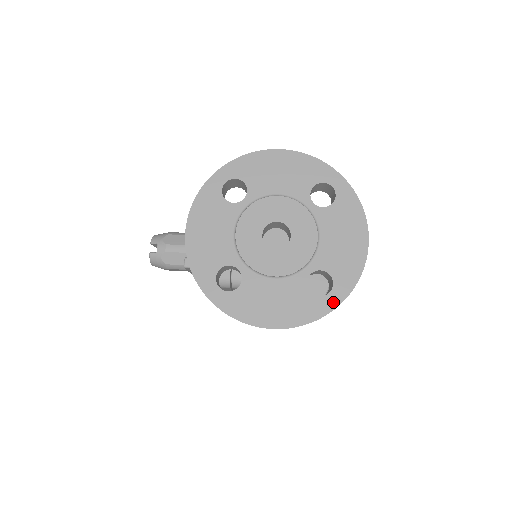
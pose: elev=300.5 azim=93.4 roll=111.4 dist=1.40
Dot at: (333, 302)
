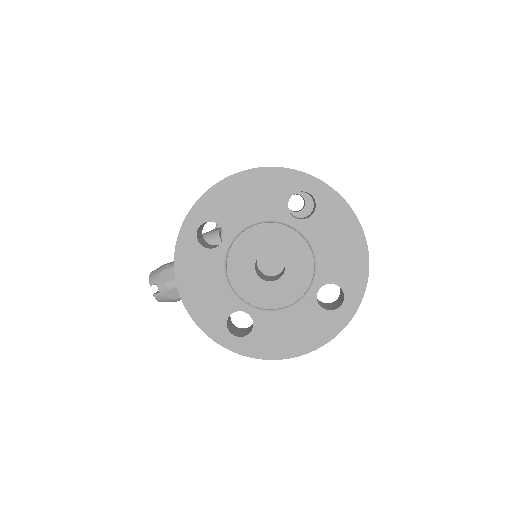
Dot at: (349, 311)
